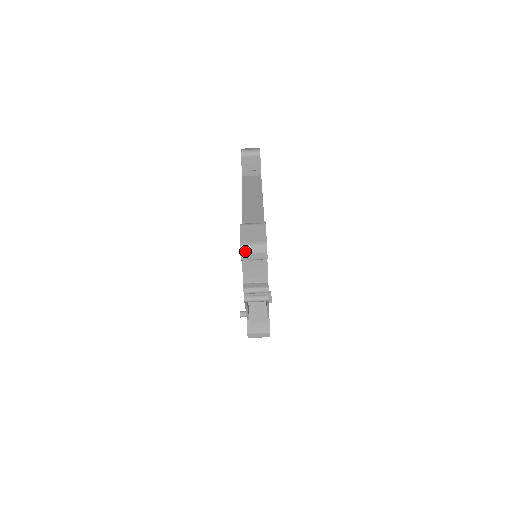
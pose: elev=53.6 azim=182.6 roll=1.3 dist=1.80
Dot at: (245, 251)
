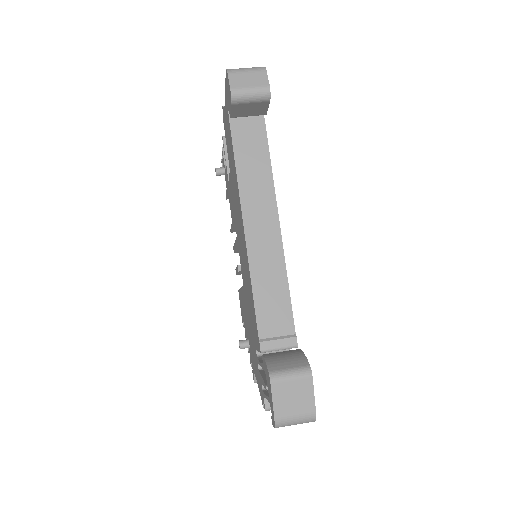
Dot at: occluded
